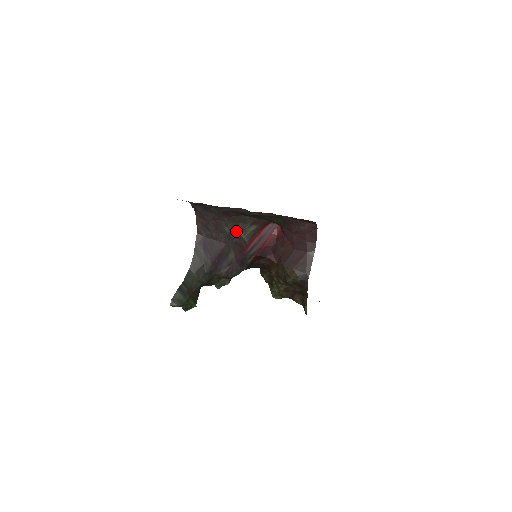
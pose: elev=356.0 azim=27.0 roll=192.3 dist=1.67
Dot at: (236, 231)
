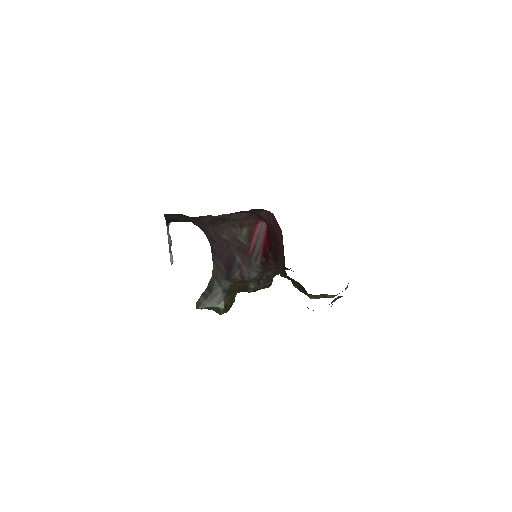
Dot at: (233, 237)
